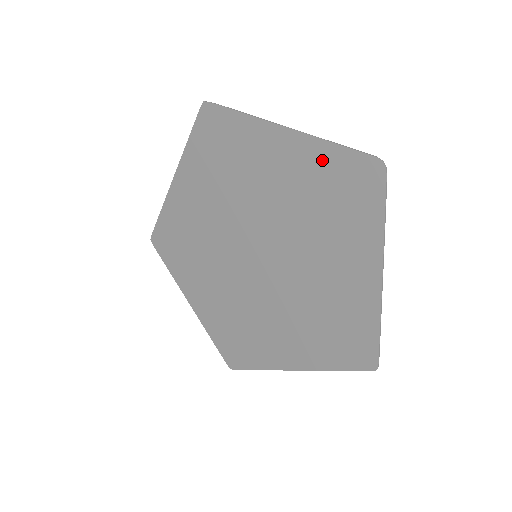
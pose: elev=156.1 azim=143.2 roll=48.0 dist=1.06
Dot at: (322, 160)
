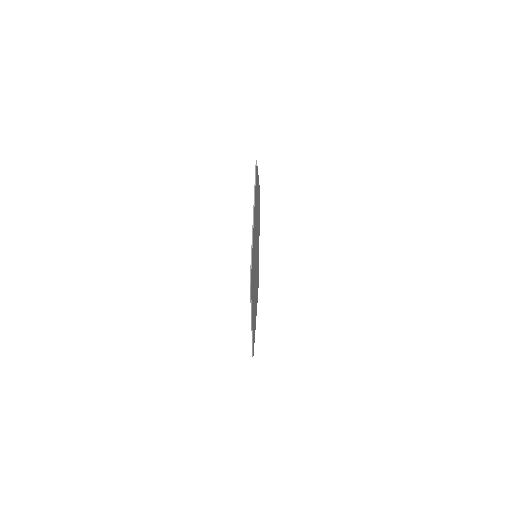
Dot at: occluded
